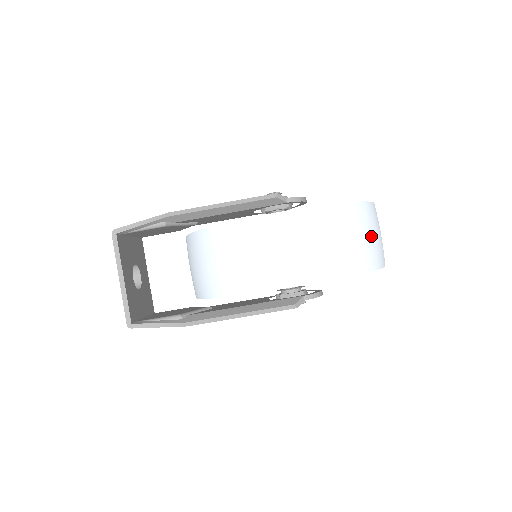
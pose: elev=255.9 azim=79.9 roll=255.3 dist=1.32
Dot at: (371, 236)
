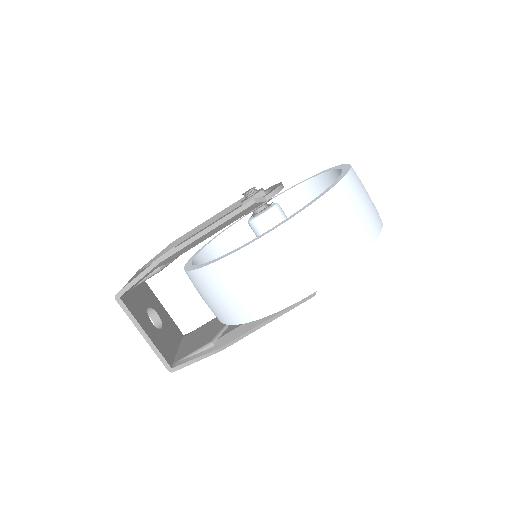
Dot at: (361, 209)
